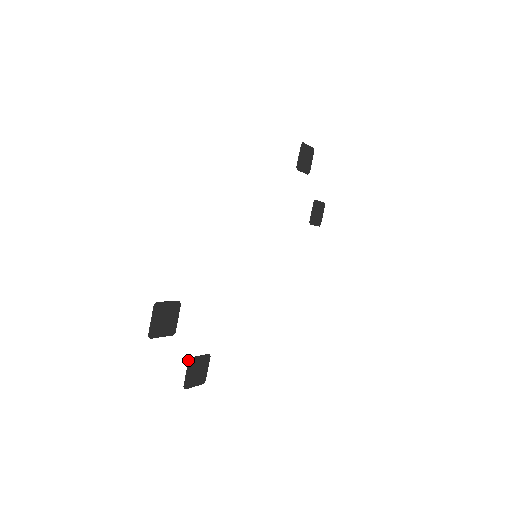
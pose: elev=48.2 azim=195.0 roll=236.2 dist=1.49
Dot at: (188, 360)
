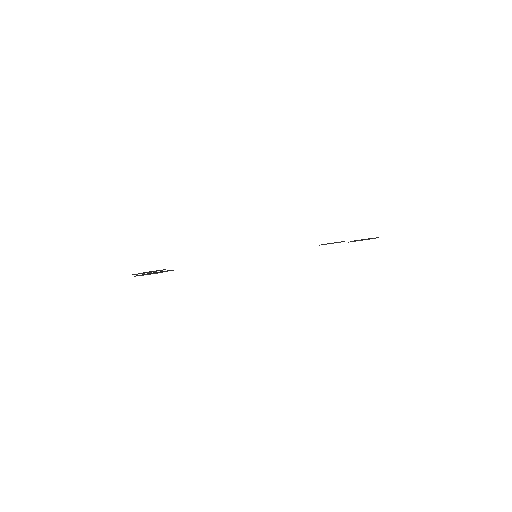
Dot at: (149, 272)
